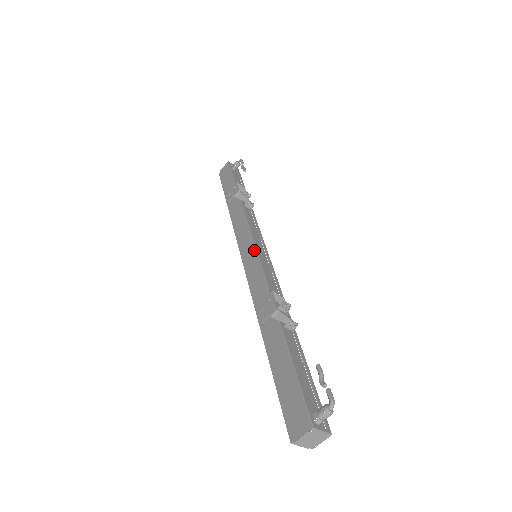
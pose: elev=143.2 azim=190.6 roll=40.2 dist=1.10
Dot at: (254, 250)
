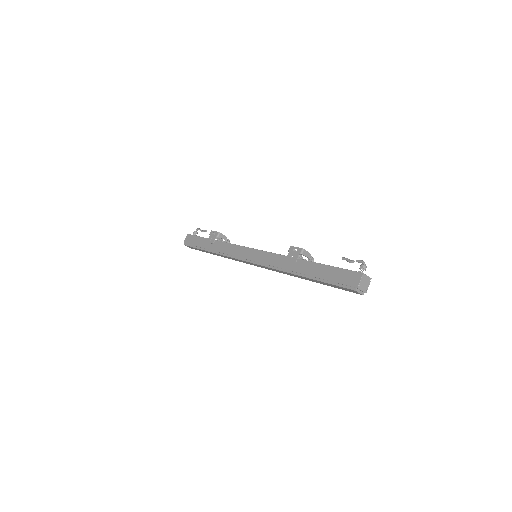
Dot at: (255, 250)
